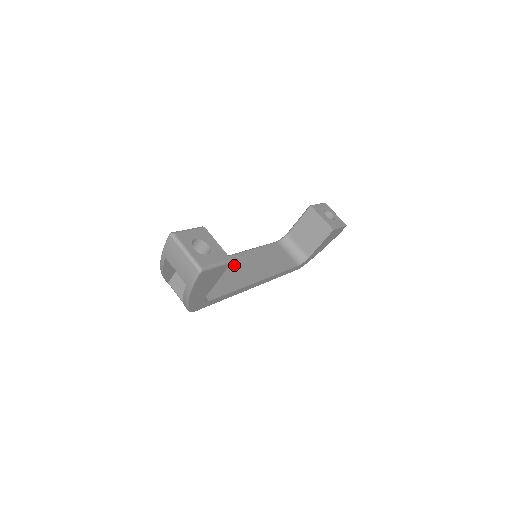
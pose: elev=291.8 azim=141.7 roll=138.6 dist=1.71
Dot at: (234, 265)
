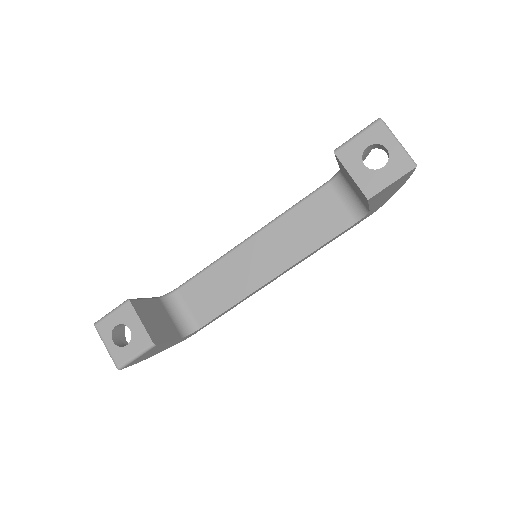
Dot at: (241, 261)
